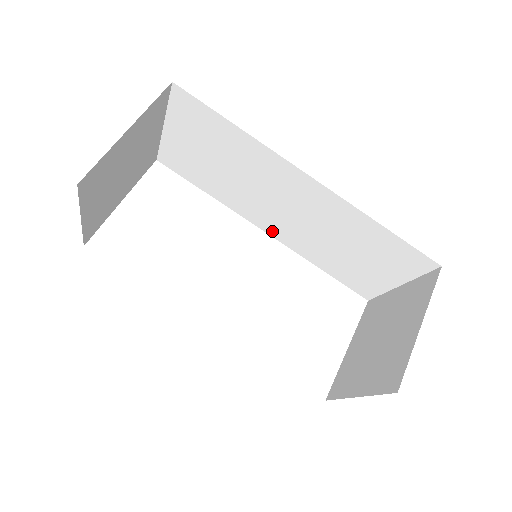
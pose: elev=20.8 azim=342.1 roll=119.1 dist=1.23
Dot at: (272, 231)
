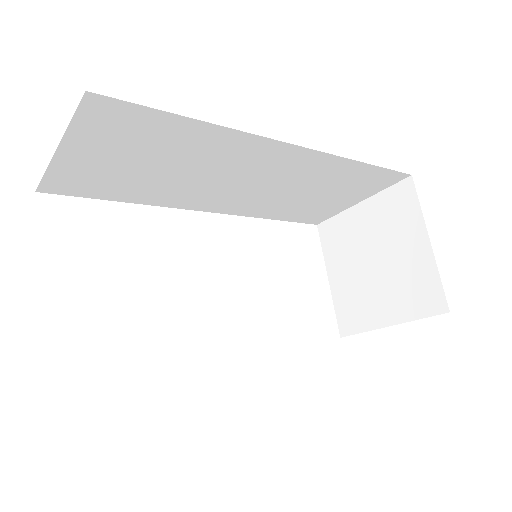
Dot at: (217, 208)
